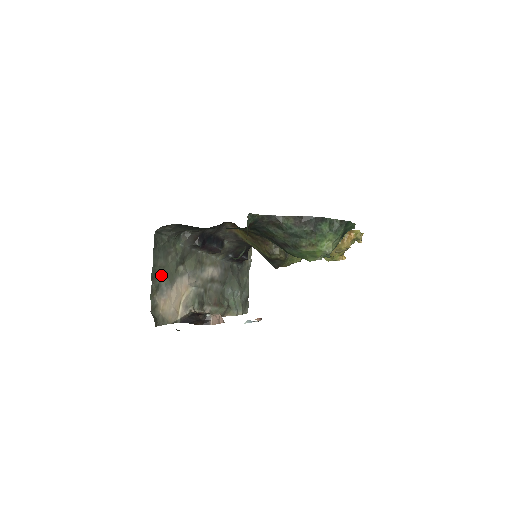
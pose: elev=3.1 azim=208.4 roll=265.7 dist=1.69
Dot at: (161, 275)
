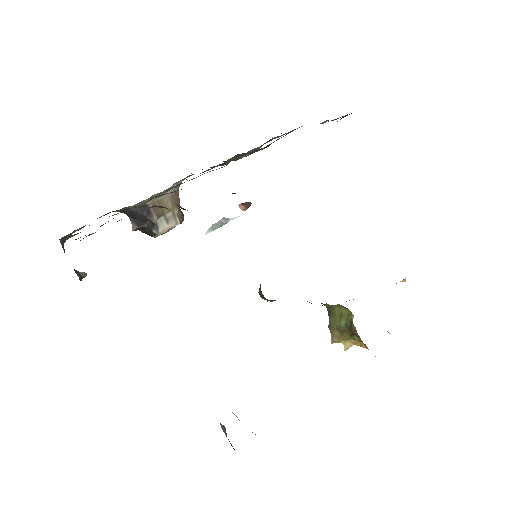
Dot at: occluded
